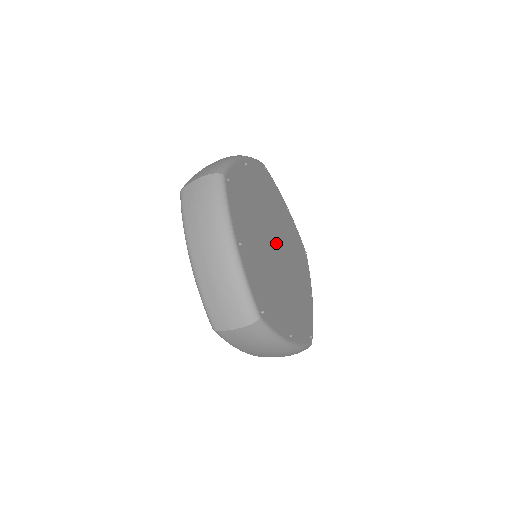
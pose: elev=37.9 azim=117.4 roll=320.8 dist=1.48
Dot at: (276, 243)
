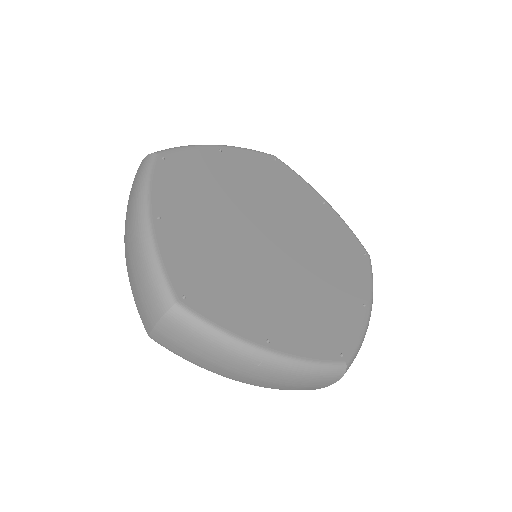
Dot at: (264, 233)
